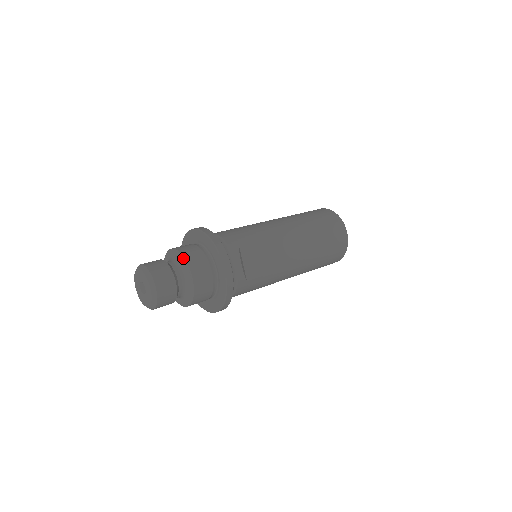
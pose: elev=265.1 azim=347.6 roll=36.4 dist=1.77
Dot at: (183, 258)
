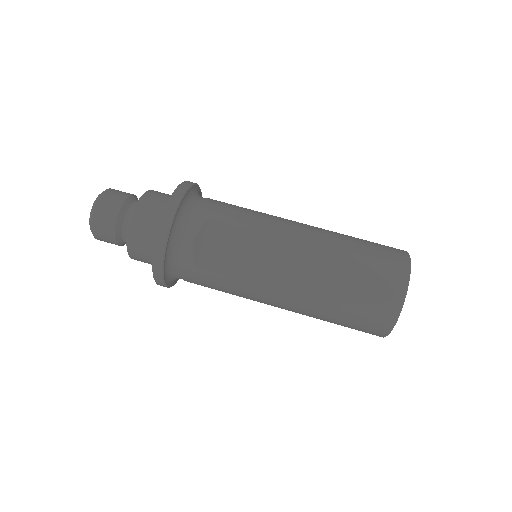
Dot at: occluded
